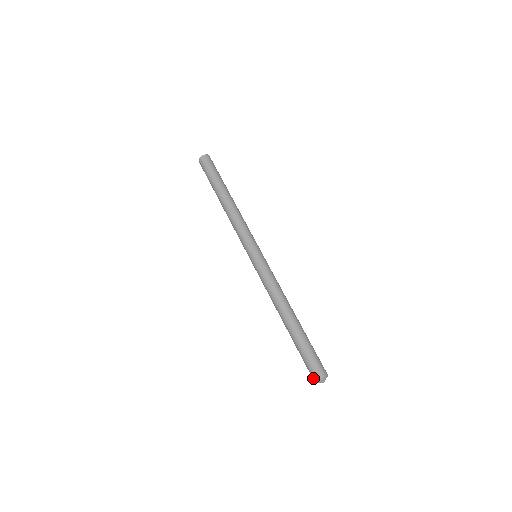
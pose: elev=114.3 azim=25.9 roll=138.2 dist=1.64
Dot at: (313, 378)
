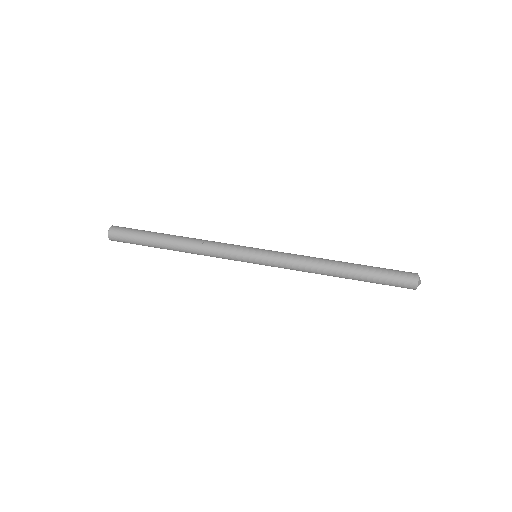
Dot at: occluded
